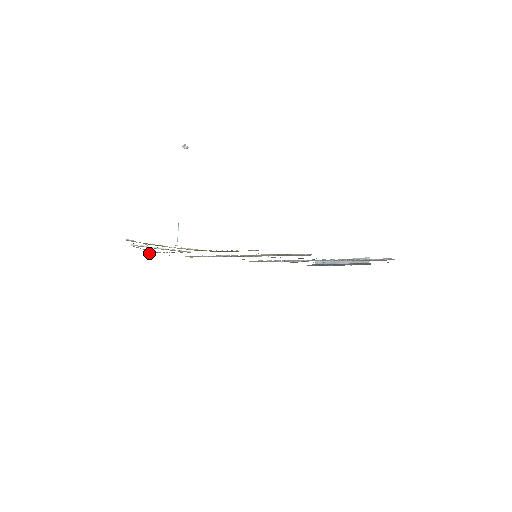
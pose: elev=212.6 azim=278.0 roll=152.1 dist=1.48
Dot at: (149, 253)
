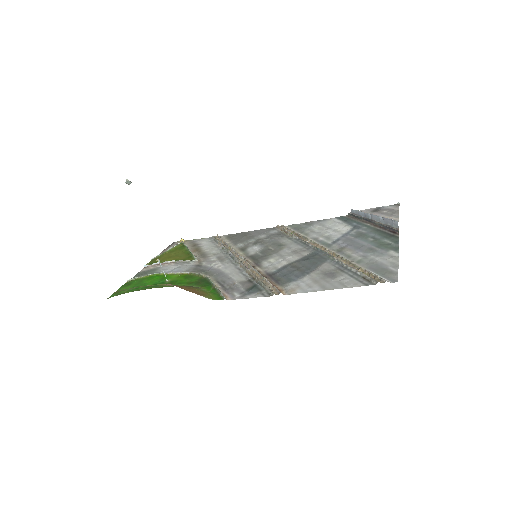
Dot at: (179, 242)
